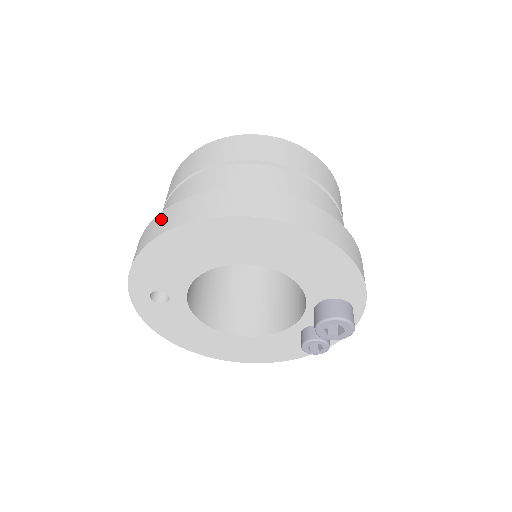
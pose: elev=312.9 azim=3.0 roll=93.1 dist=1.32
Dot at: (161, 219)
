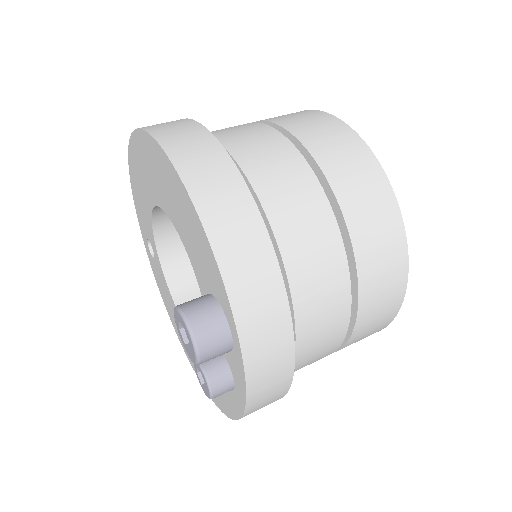
Dot at: occluded
